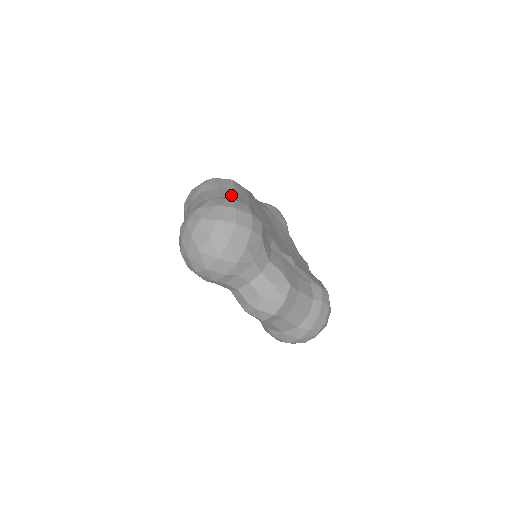
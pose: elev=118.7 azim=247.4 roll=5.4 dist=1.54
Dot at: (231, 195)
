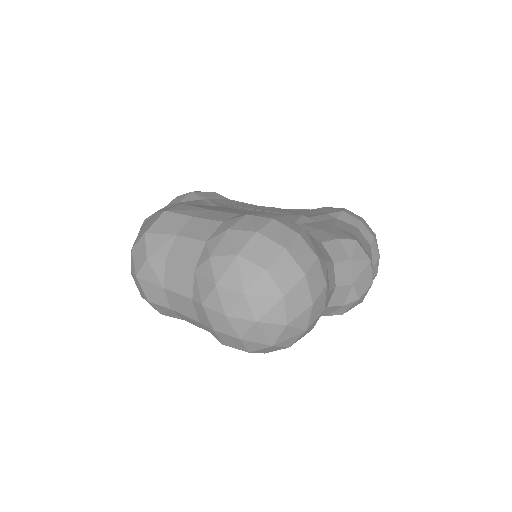
Dot at: (208, 227)
